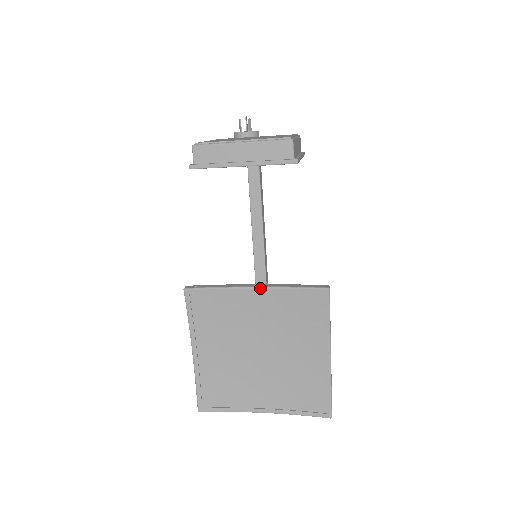
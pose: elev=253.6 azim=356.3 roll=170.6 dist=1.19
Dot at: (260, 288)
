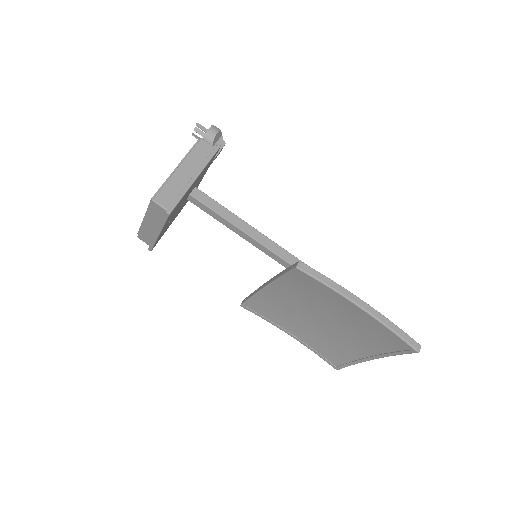
Dot at: (268, 286)
